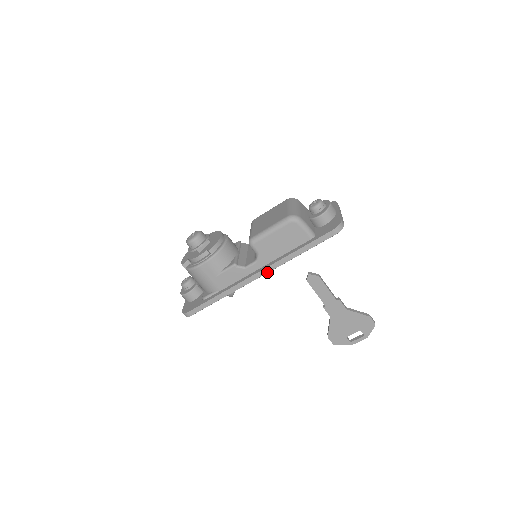
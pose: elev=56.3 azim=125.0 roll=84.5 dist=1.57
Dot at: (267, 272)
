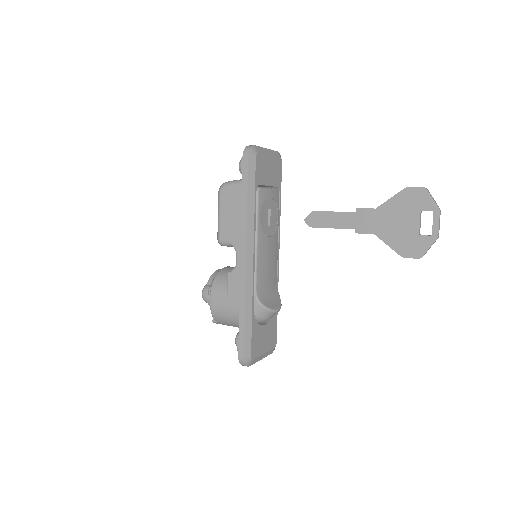
Dot at: (245, 248)
